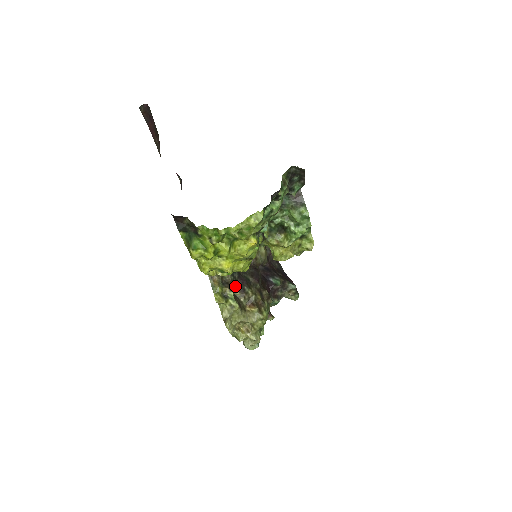
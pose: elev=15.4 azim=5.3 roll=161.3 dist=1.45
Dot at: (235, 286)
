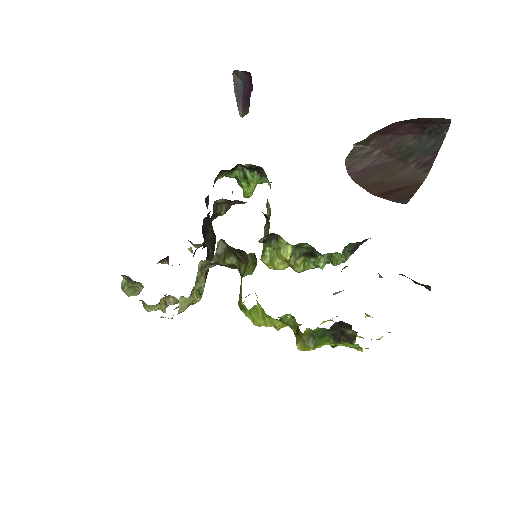
Dot at: occluded
